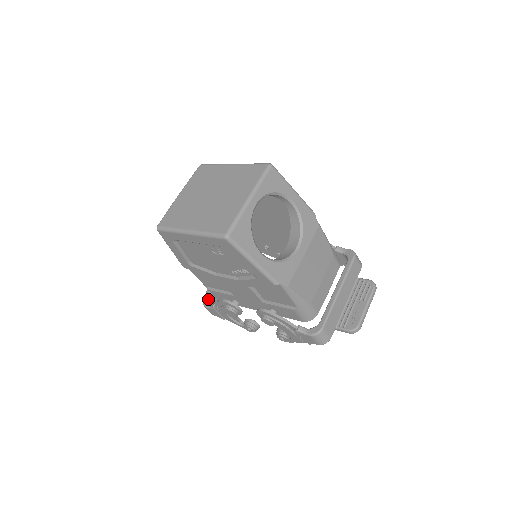
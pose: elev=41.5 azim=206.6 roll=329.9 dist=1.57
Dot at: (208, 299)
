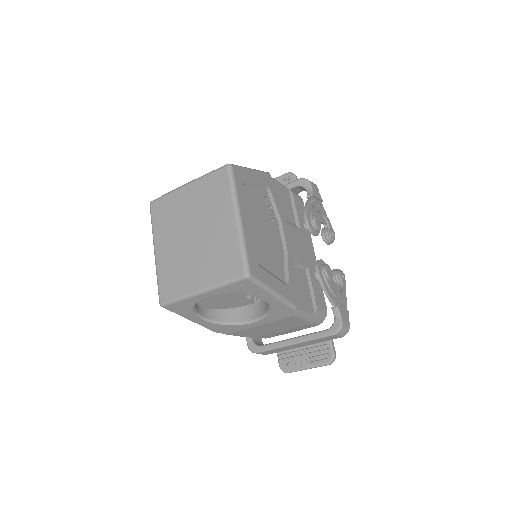
Dot at: occluded
